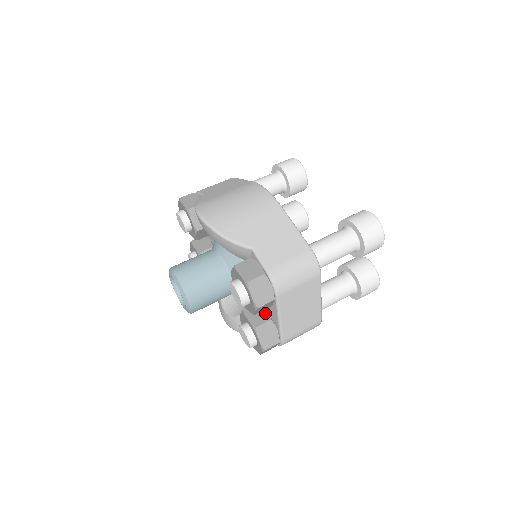
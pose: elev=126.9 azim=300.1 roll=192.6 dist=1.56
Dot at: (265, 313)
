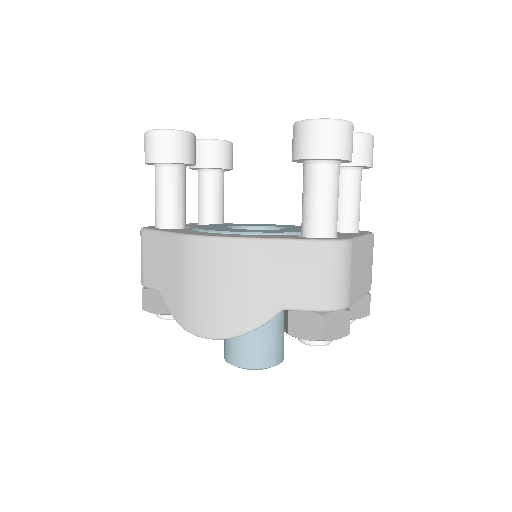
Dot at: occluded
